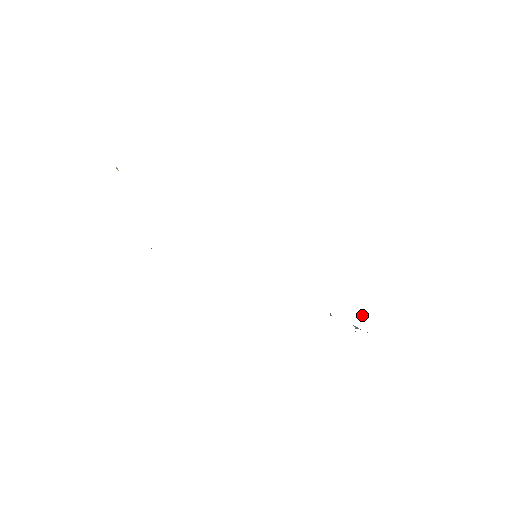
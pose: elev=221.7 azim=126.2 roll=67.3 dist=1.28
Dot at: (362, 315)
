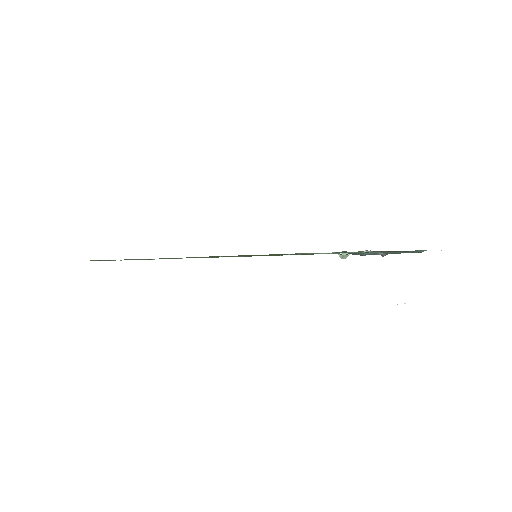
Dot at: occluded
